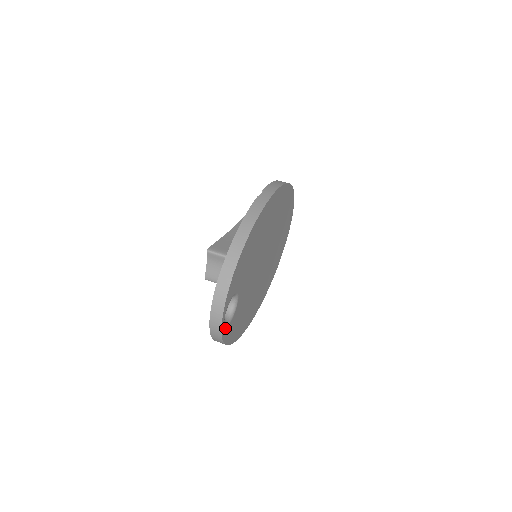
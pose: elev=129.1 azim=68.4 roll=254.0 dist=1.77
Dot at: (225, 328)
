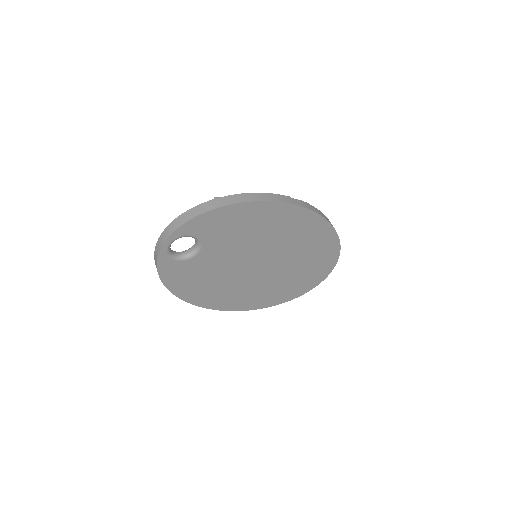
Dot at: (167, 256)
